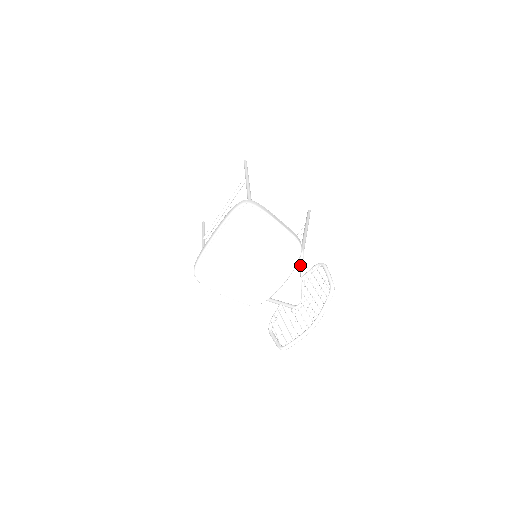
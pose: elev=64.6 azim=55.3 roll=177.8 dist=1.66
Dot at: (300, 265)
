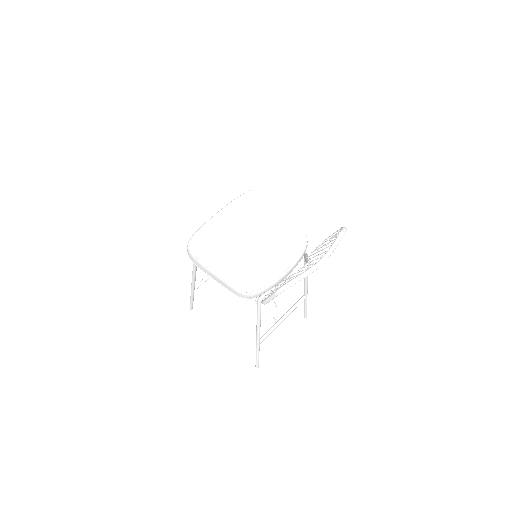
Dot at: (304, 255)
